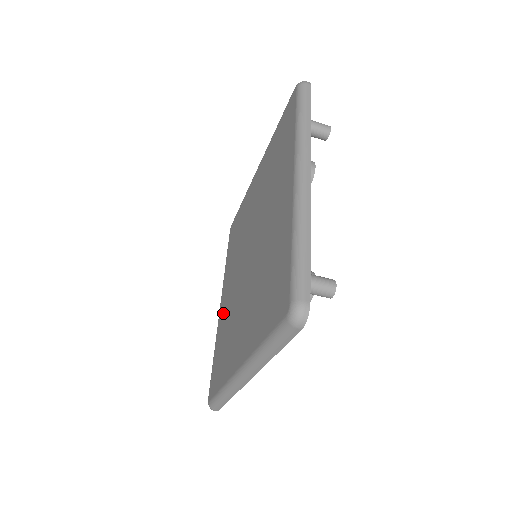
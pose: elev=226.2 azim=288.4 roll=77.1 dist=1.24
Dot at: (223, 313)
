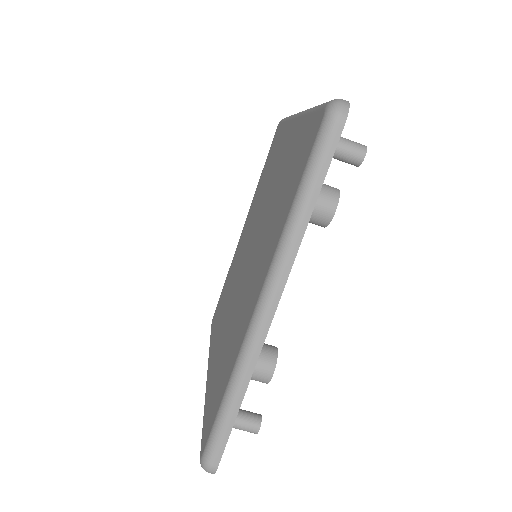
Dot at: (214, 359)
